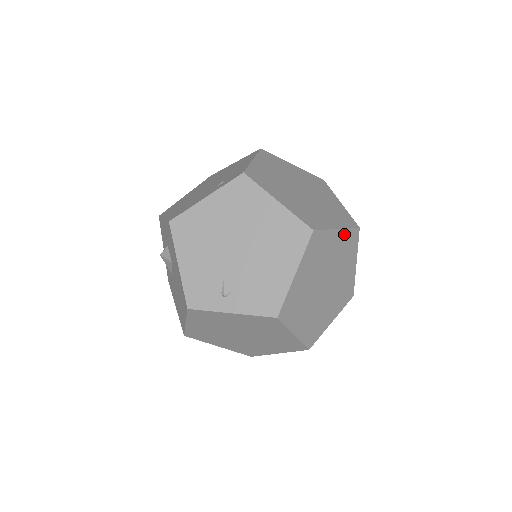
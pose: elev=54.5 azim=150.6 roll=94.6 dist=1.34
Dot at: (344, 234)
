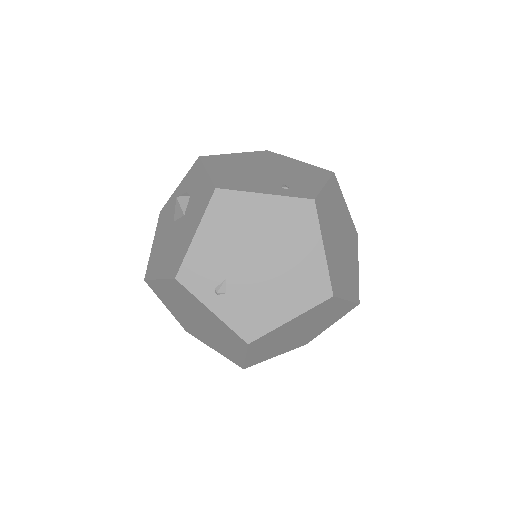
Dot at: (347, 304)
